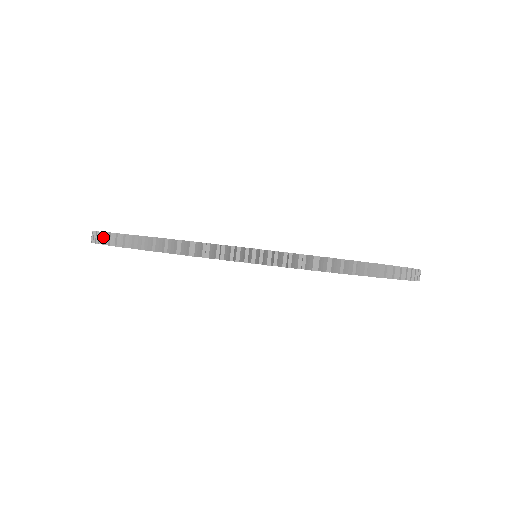
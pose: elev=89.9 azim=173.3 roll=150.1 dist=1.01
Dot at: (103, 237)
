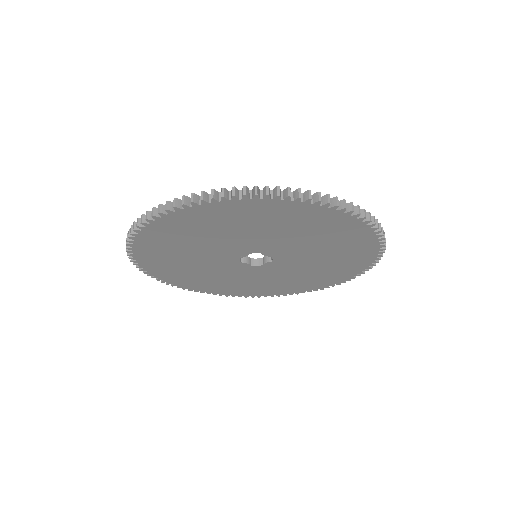
Dot at: (127, 237)
